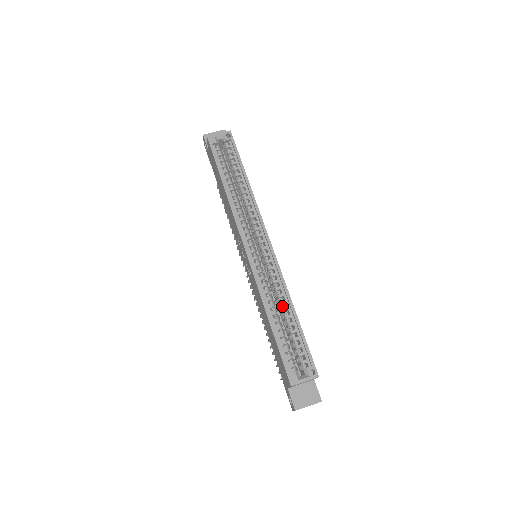
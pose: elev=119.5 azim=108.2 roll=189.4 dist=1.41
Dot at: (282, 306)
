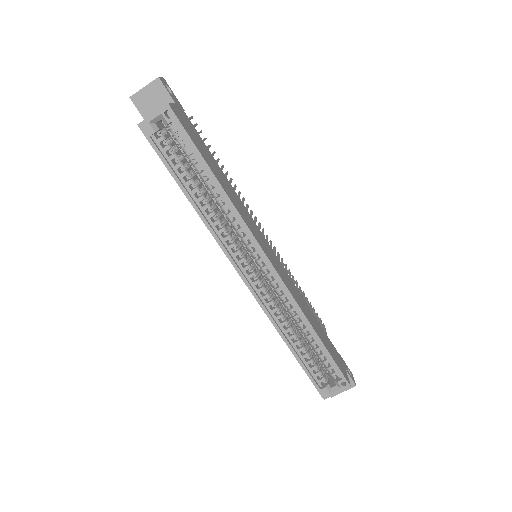
Dot at: (300, 326)
